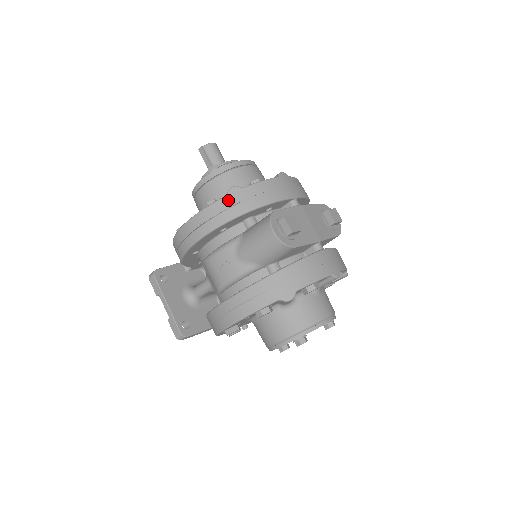
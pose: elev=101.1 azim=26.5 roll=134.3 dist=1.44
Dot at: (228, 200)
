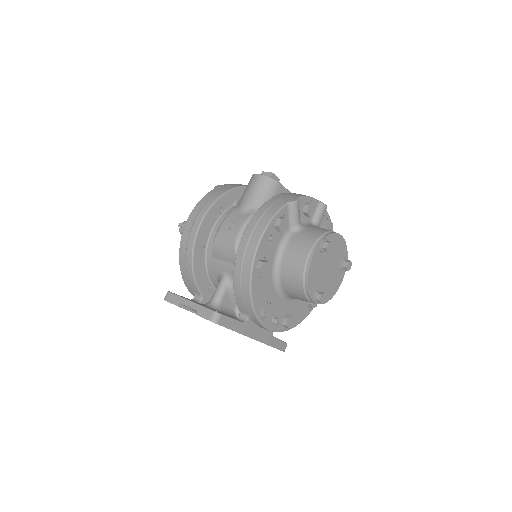
Dot at: (216, 189)
